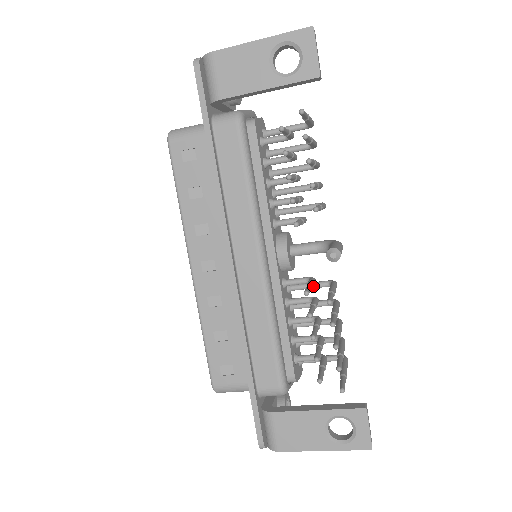
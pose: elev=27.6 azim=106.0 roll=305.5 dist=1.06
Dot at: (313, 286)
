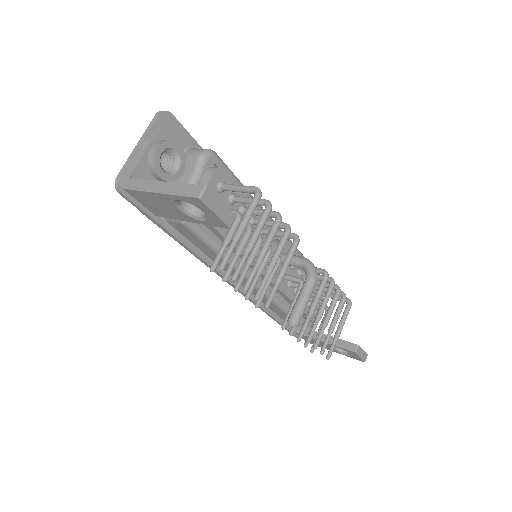
Dot at: occluded
